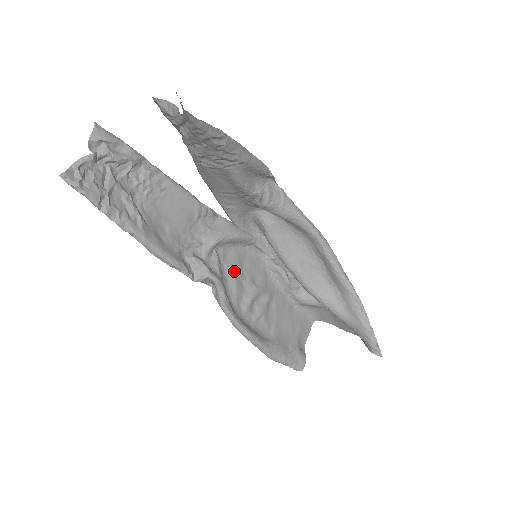
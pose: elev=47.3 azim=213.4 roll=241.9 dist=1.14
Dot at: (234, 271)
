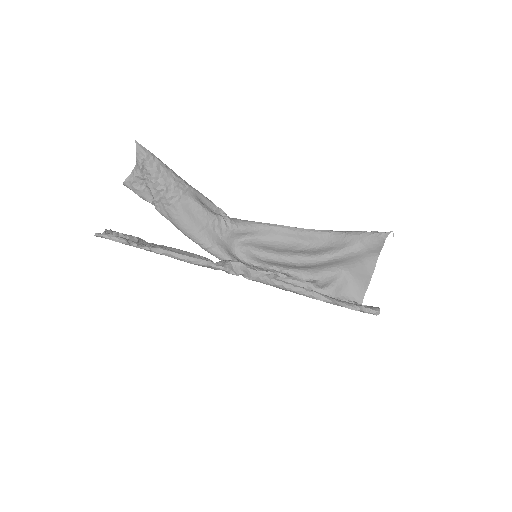
Dot at: occluded
